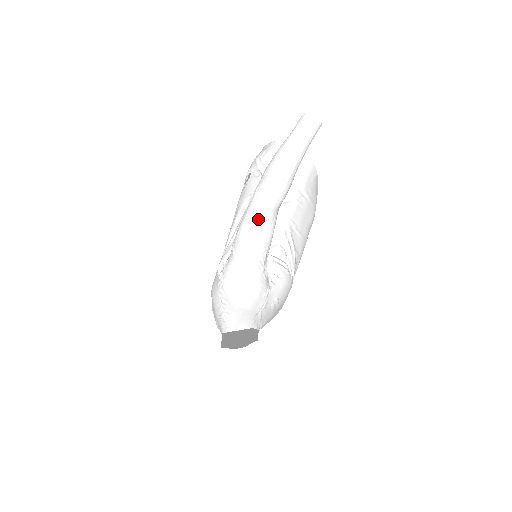
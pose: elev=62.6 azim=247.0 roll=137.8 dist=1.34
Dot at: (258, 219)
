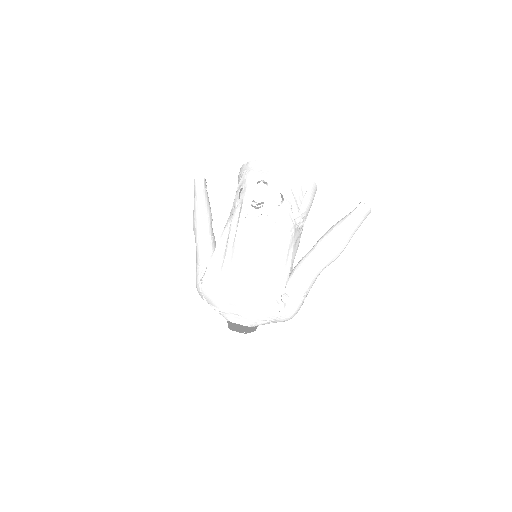
Dot at: occluded
